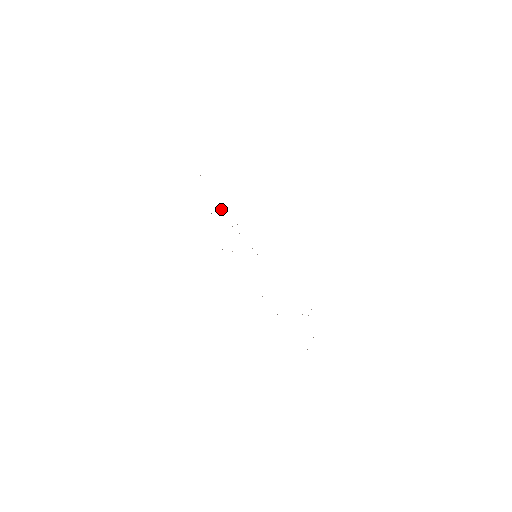
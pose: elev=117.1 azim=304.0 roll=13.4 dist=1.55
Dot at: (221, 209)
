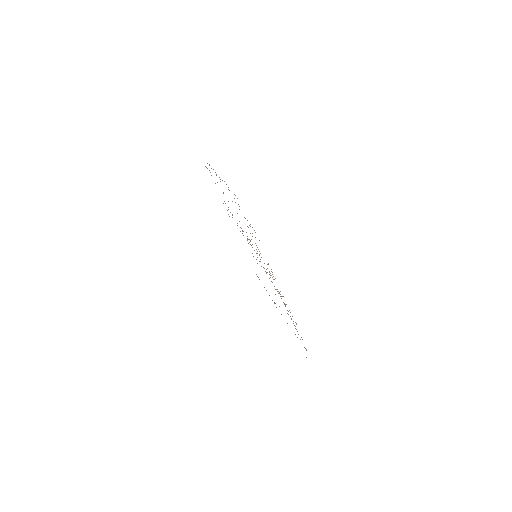
Dot at: occluded
